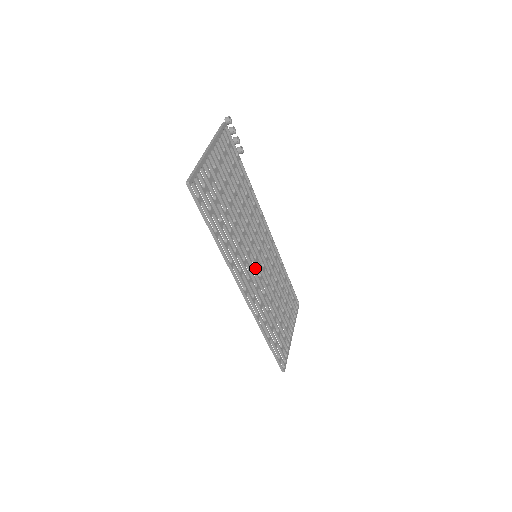
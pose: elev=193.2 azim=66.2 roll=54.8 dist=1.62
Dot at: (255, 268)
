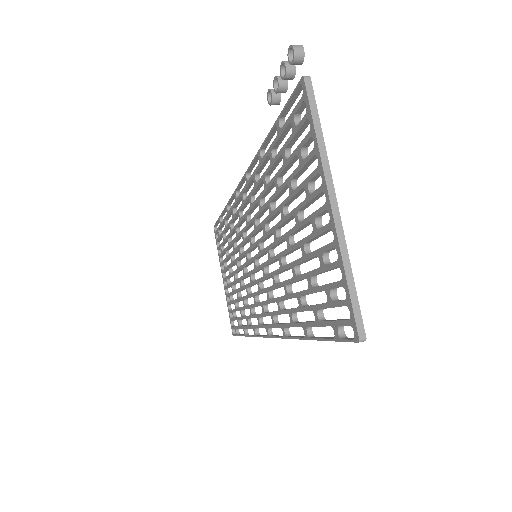
Dot at: (253, 272)
